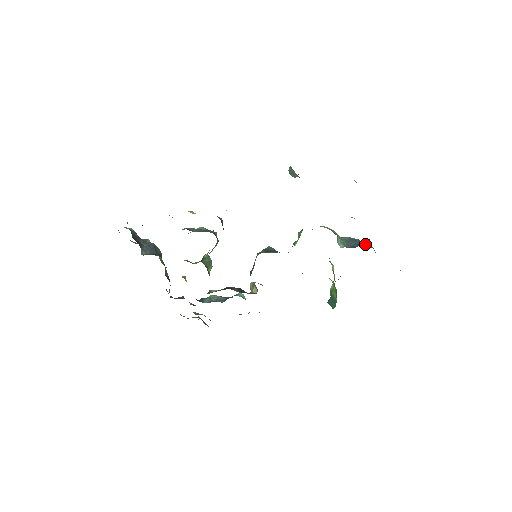
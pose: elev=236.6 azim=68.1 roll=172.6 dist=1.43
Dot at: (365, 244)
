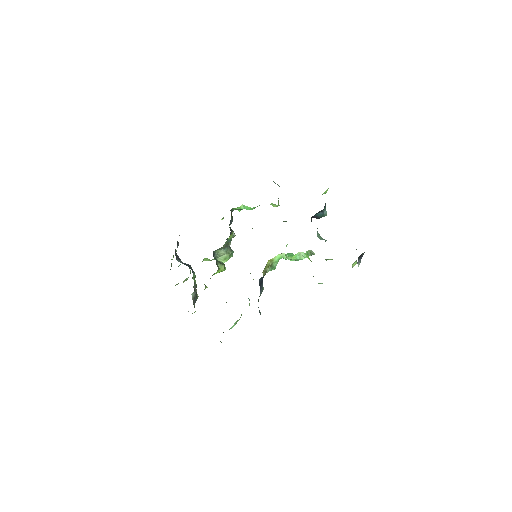
Dot at: occluded
